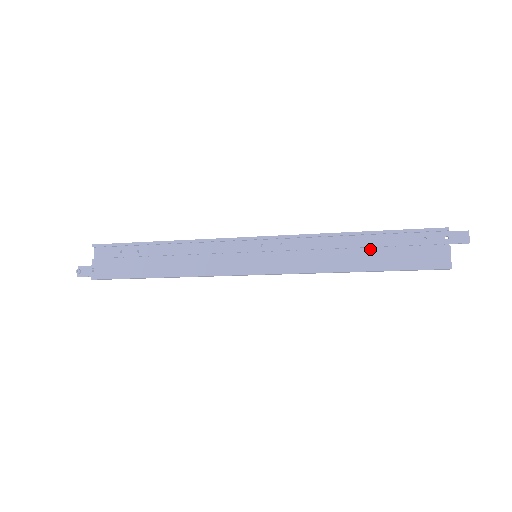
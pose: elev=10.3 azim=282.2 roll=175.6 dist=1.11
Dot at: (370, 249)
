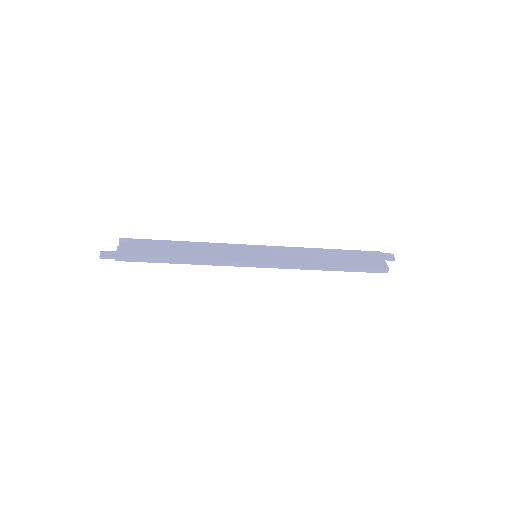
Dot at: (336, 257)
